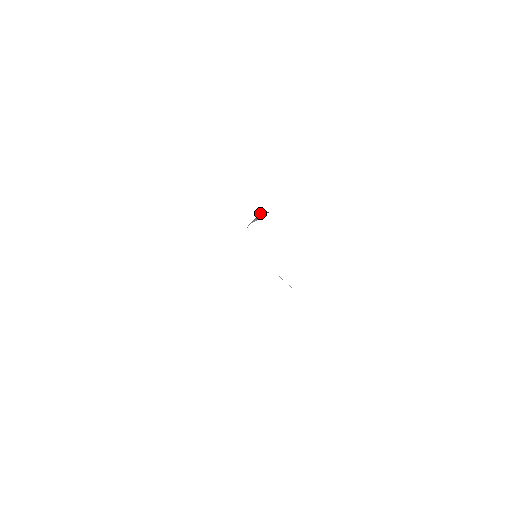
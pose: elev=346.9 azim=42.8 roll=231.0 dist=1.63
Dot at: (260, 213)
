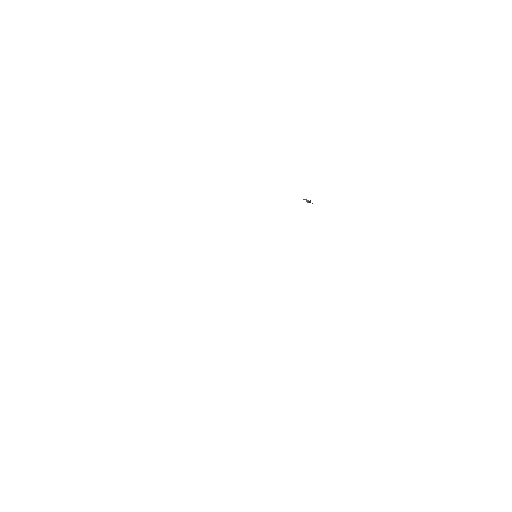
Dot at: (310, 201)
